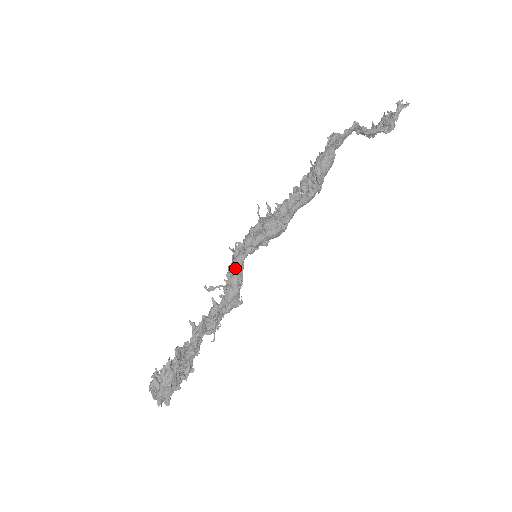
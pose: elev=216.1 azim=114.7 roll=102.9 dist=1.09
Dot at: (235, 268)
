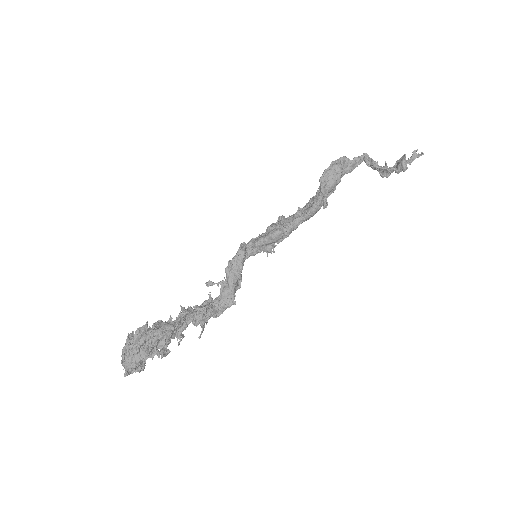
Dot at: (235, 264)
